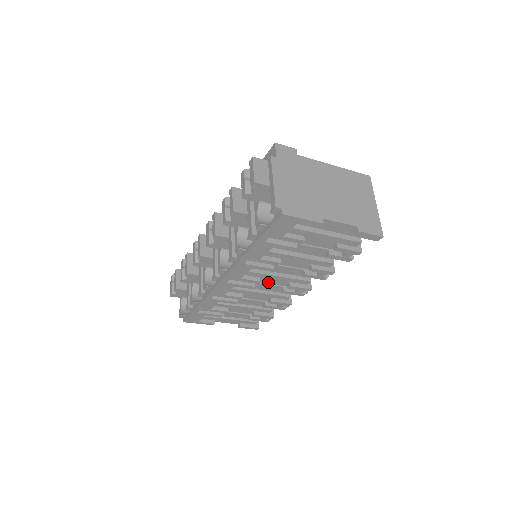
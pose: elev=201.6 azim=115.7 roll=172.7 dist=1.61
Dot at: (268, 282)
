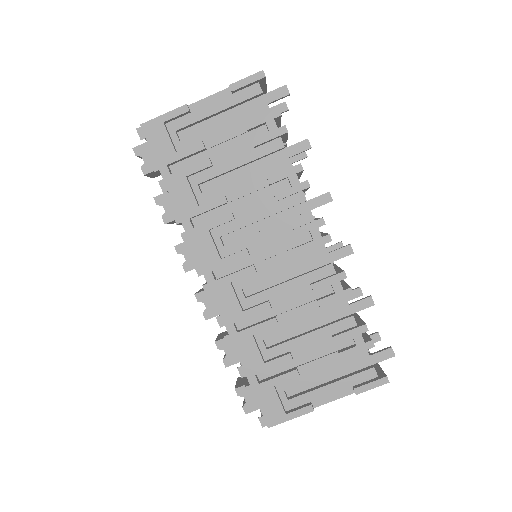
Dot at: (270, 254)
